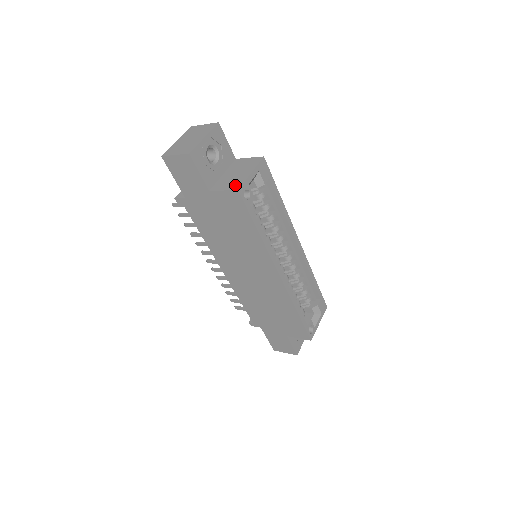
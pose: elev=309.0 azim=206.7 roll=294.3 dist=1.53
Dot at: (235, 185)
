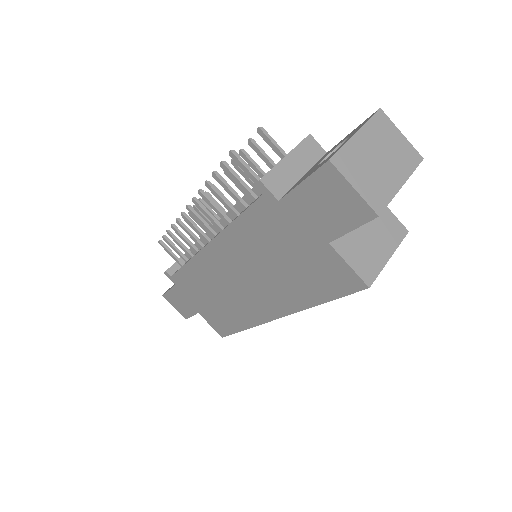
Dot at: (367, 270)
